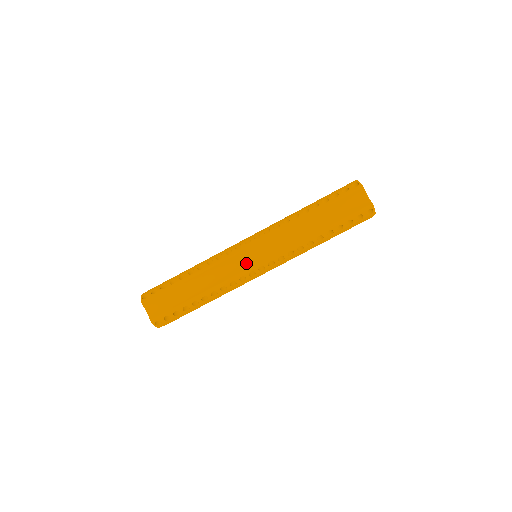
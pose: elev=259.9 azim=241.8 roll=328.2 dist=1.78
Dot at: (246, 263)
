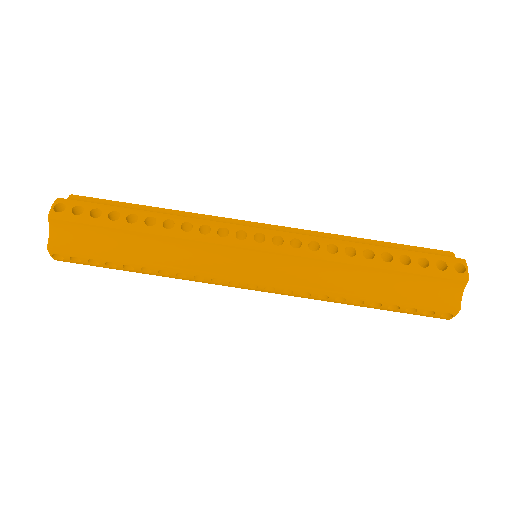
Dot at: (237, 265)
